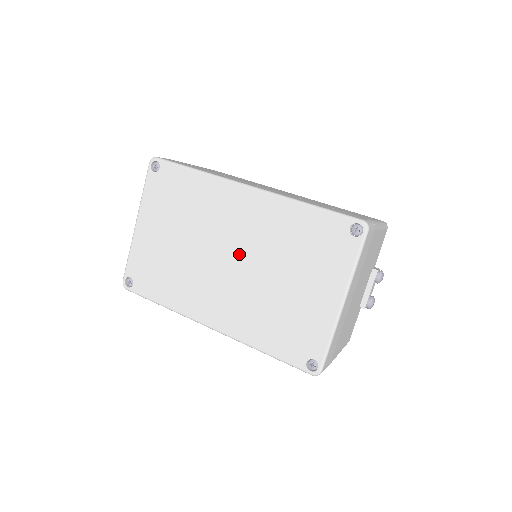
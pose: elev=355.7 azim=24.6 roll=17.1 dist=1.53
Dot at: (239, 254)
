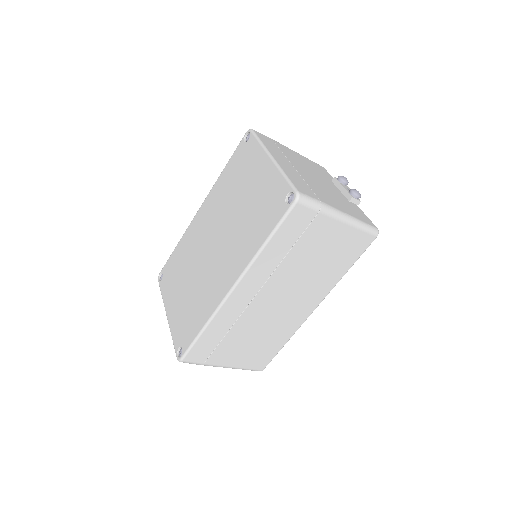
Dot at: (216, 233)
